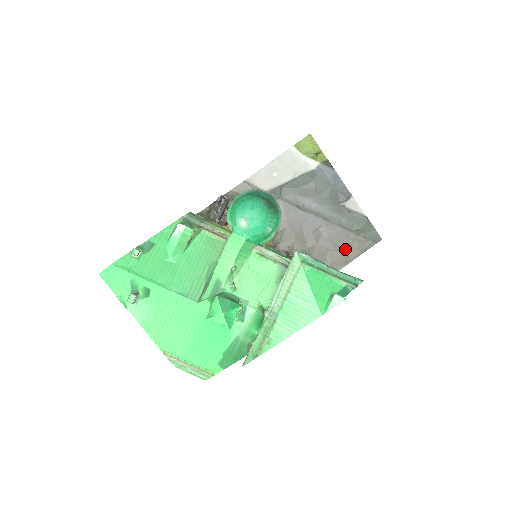
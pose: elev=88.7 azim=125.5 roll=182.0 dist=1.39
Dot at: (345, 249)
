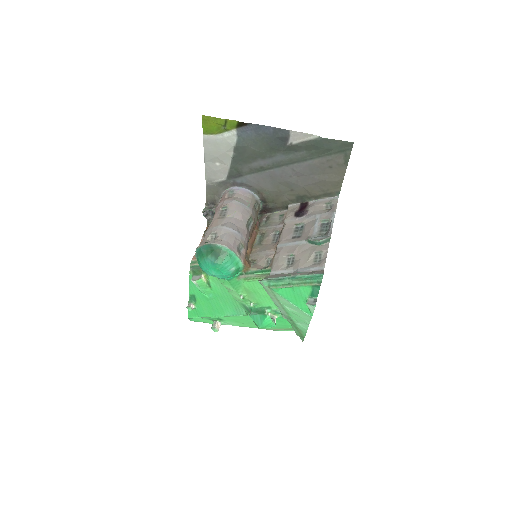
Dot at: (328, 173)
